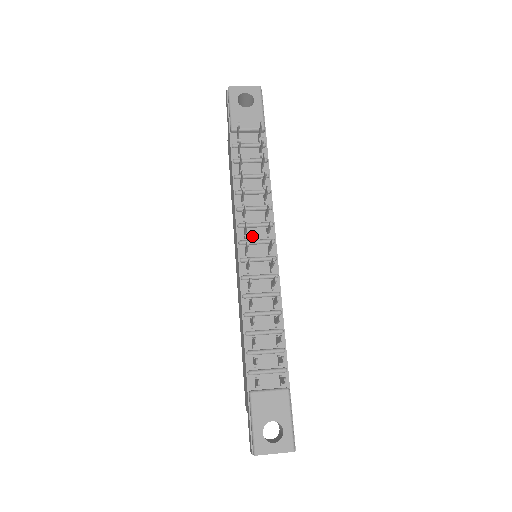
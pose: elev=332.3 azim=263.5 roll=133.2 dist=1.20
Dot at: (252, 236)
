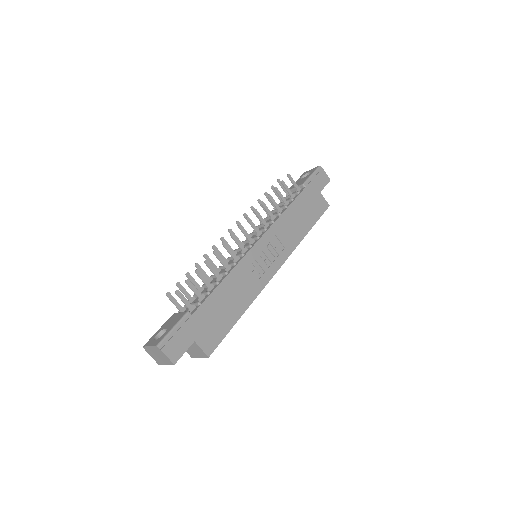
Dot at: occluded
